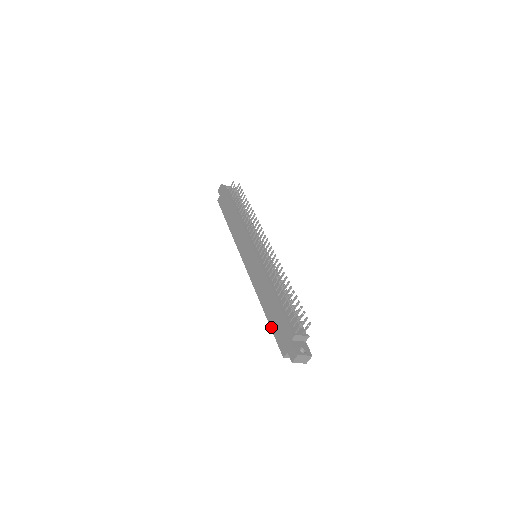
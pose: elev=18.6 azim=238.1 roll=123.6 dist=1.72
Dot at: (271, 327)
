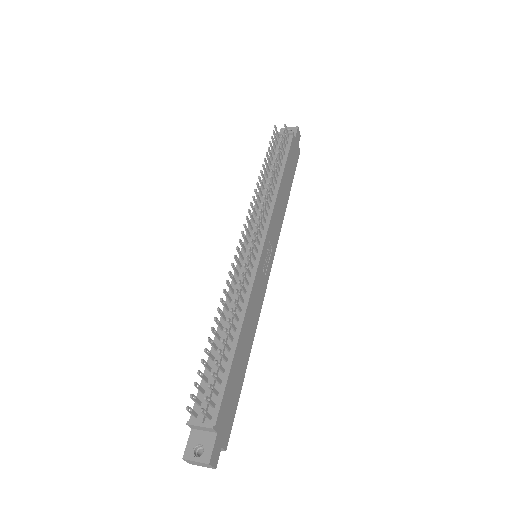
Dot at: occluded
